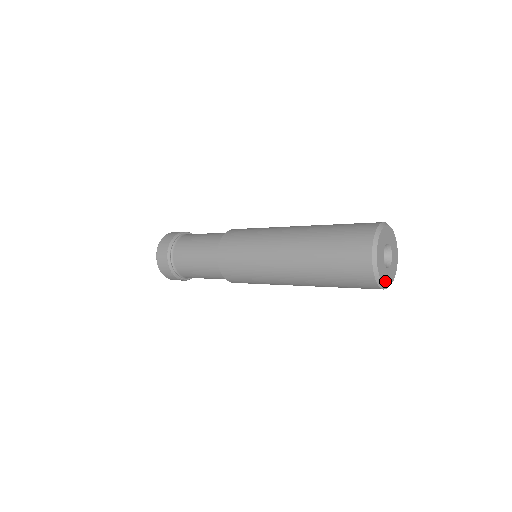
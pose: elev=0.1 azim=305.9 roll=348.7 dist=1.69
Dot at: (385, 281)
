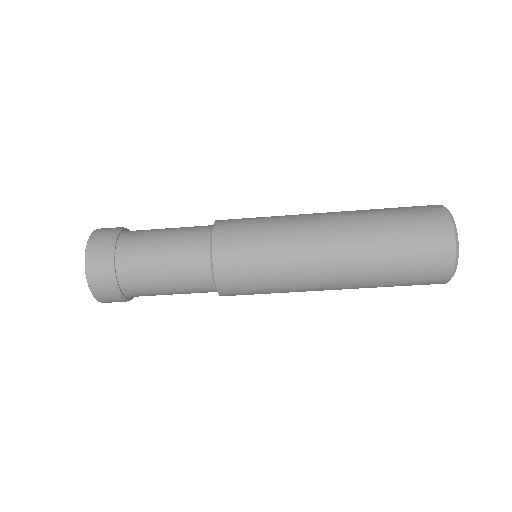
Dot at: occluded
